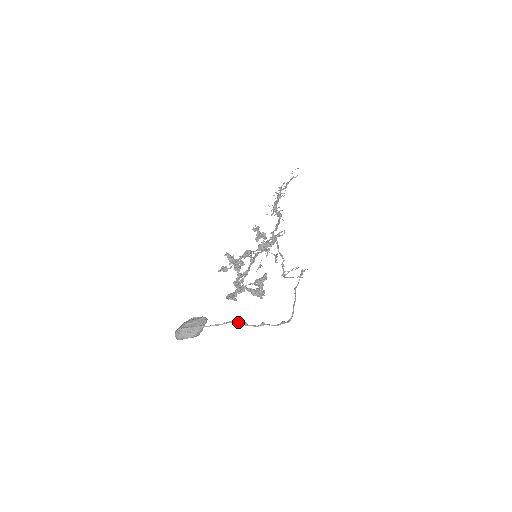
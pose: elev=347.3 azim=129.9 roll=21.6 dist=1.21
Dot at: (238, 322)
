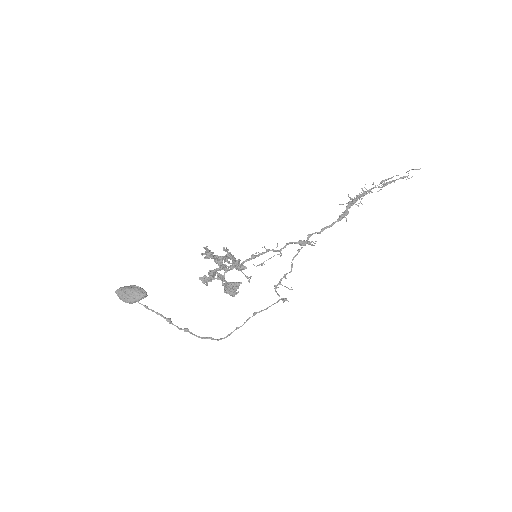
Dot at: (163, 316)
